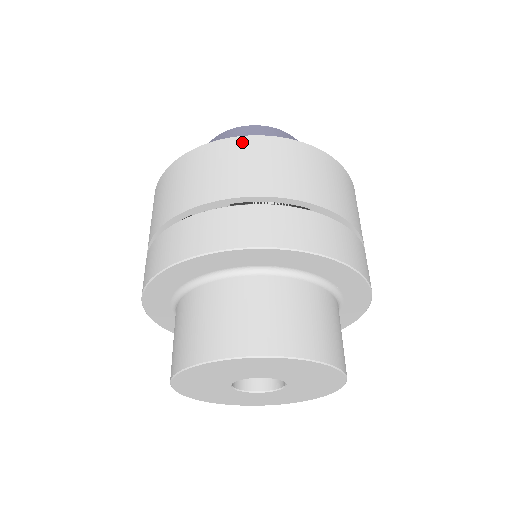
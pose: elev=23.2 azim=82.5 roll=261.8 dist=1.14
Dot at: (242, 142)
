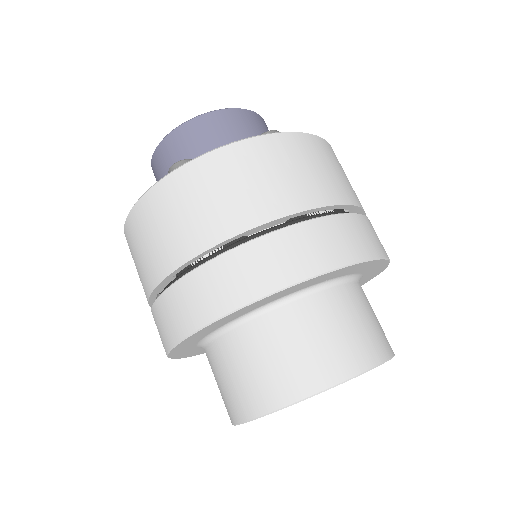
Dot at: (148, 201)
